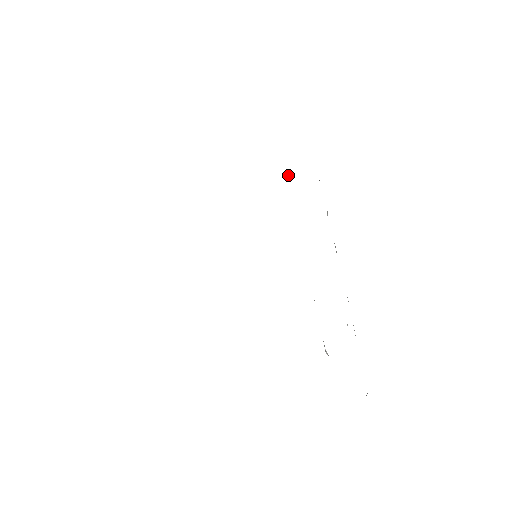
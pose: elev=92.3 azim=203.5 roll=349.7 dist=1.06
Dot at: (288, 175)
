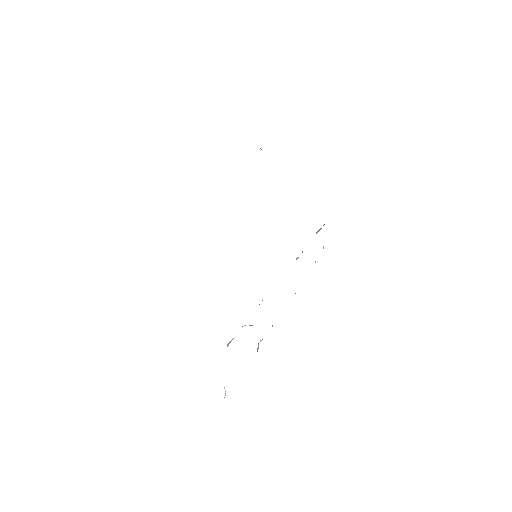
Dot at: occluded
